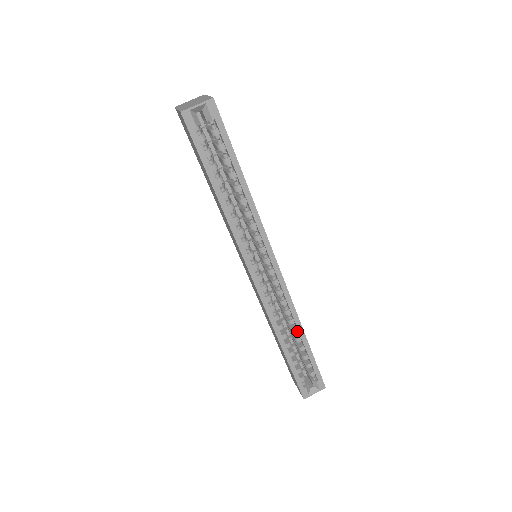
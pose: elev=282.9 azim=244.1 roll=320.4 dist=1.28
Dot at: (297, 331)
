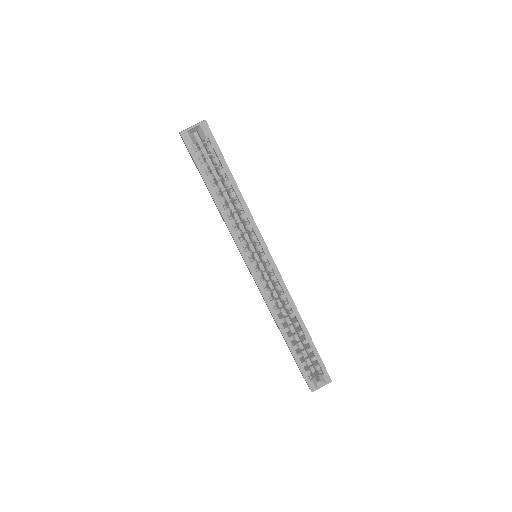
Dot at: (298, 324)
